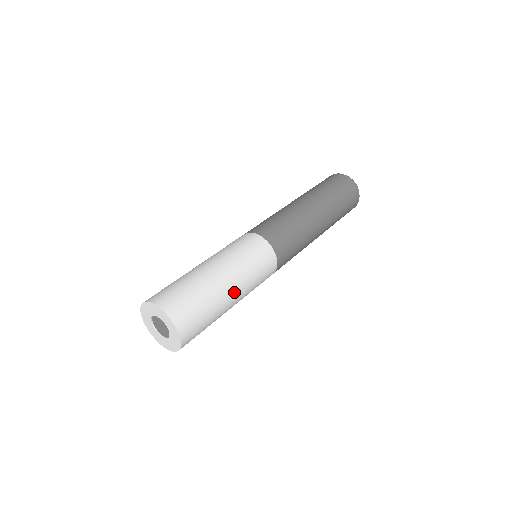
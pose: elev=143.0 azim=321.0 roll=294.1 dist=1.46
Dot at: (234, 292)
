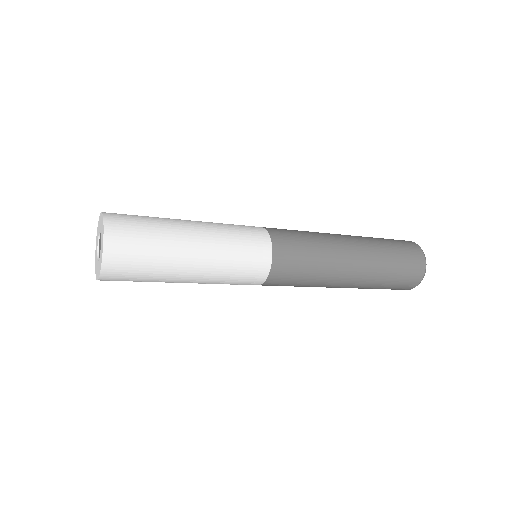
Dot at: (197, 241)
